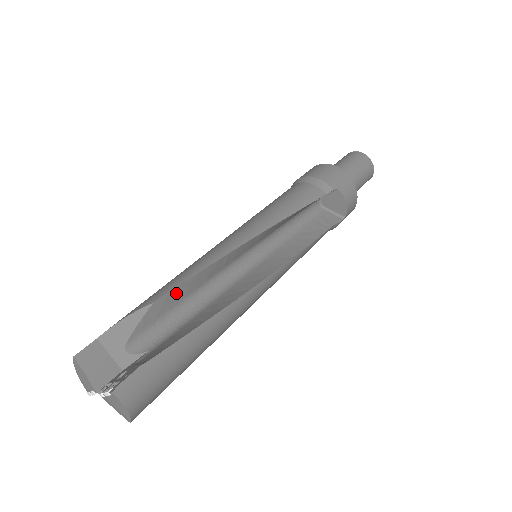
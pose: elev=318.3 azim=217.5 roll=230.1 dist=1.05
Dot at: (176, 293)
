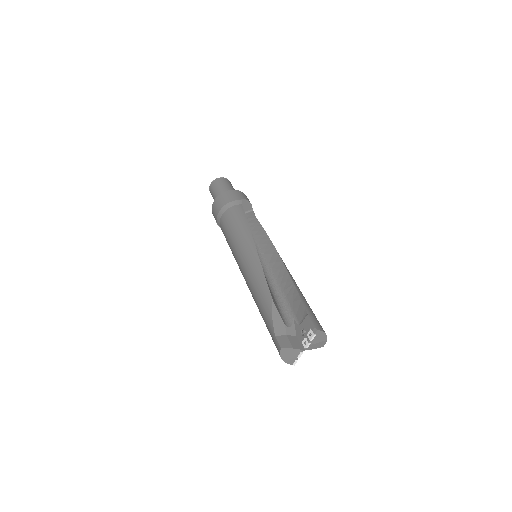
Dot at: occluded
